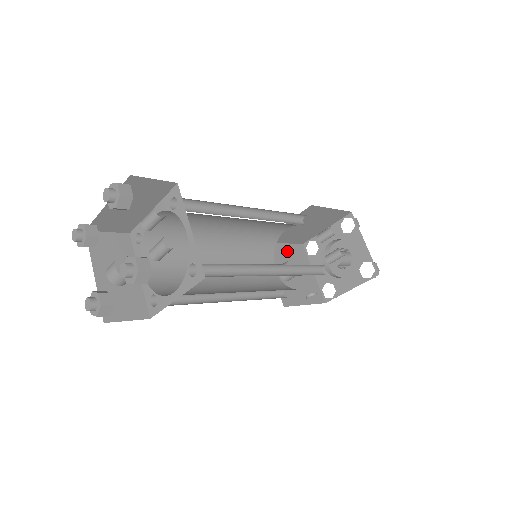
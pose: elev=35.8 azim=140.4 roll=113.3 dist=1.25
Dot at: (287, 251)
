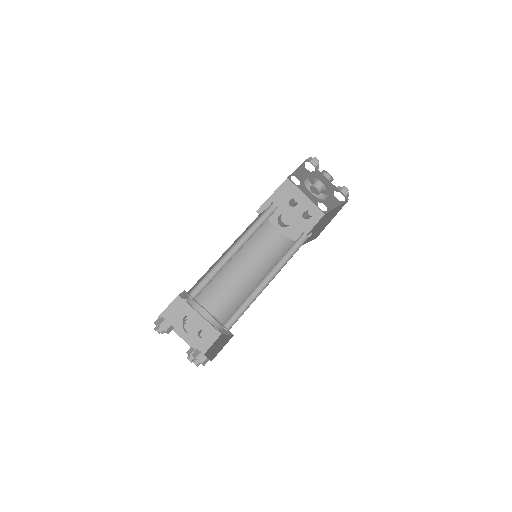
Dot at: (278, 198)
